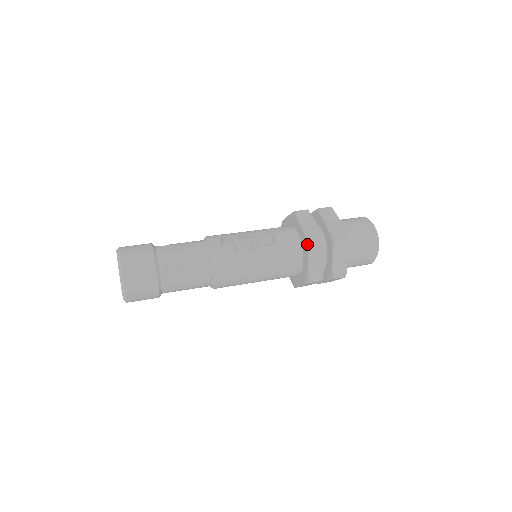
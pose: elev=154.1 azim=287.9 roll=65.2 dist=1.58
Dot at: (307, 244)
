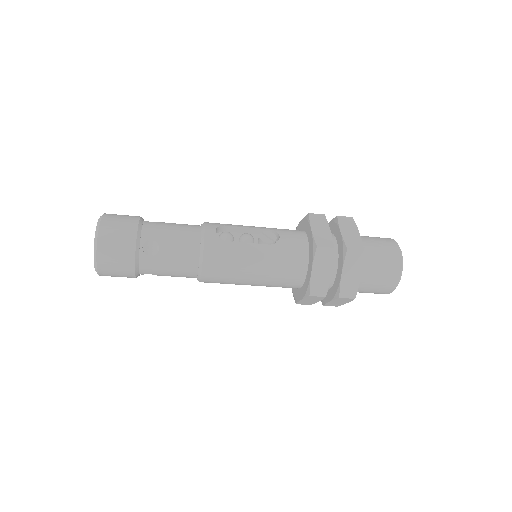
Dot at: (314, 249)
